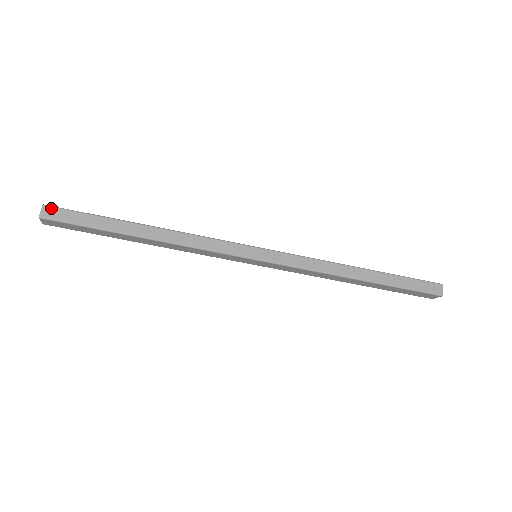
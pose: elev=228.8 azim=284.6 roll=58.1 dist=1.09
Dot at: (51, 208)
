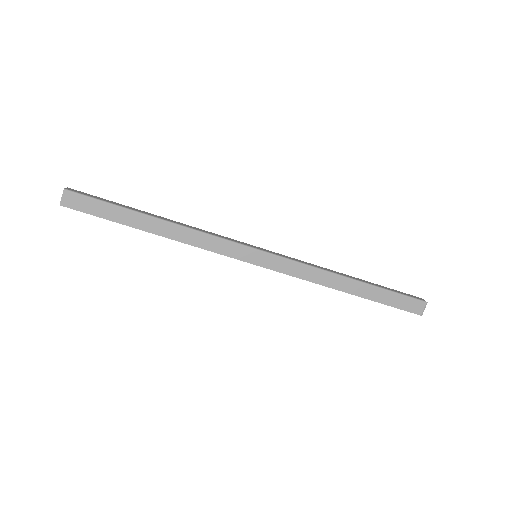
Dot at: (75, 190)
